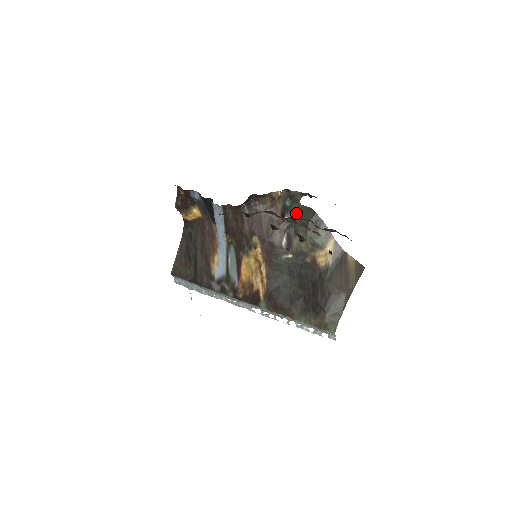
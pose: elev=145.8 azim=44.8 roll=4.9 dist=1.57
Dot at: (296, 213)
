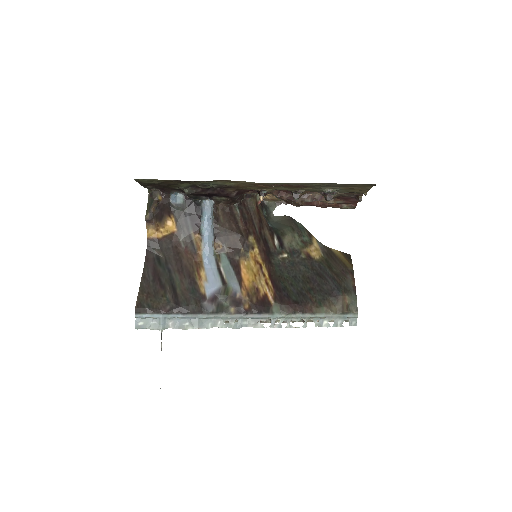
Dot at: (272, 223)
